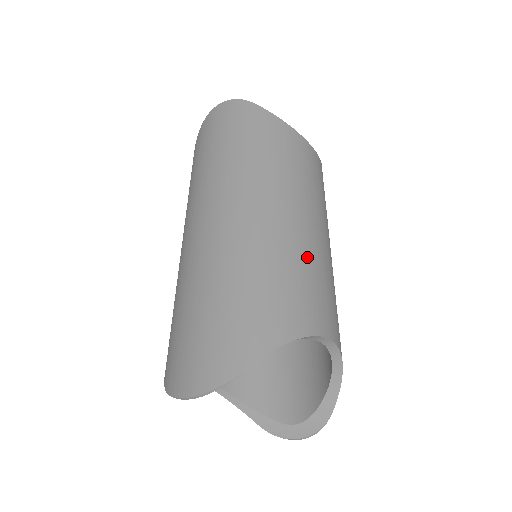
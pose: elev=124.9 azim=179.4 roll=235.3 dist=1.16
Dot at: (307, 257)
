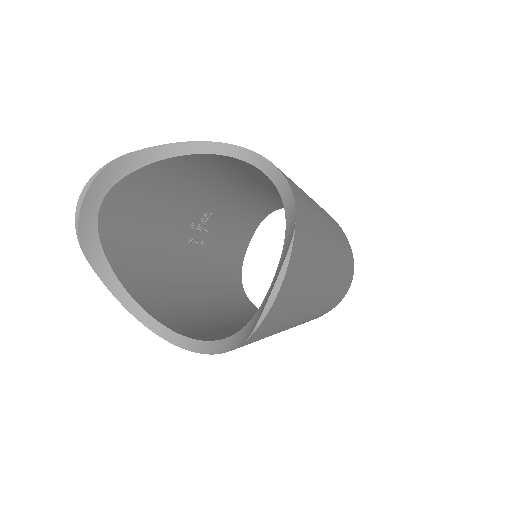
Dot at: occluded
